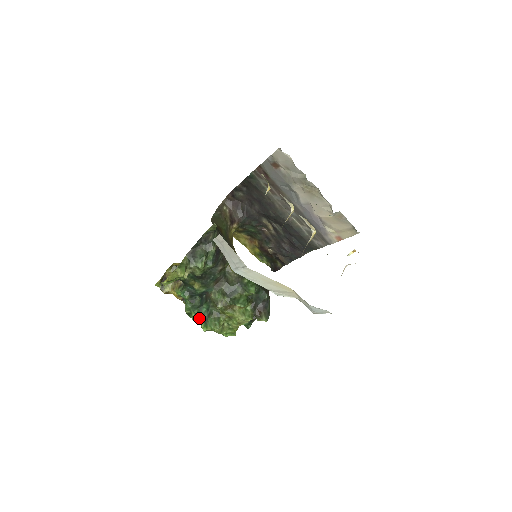
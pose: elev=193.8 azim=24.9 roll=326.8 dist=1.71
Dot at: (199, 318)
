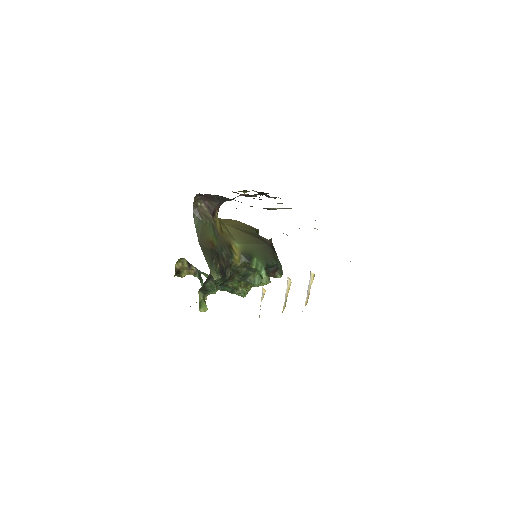
Dot at: occluded
